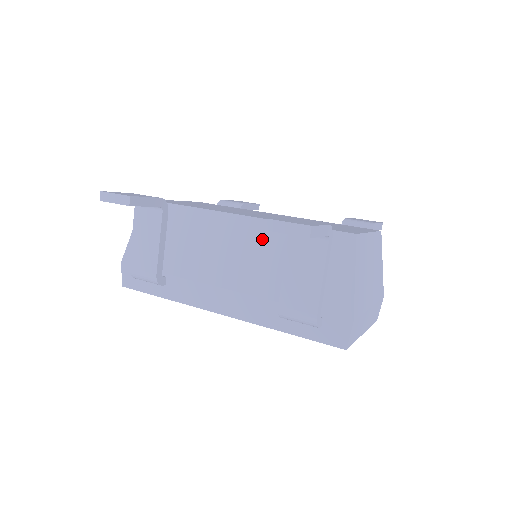
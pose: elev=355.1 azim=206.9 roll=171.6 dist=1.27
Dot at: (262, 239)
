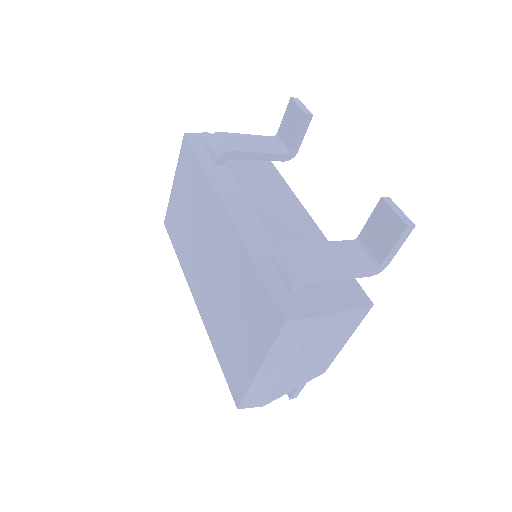
Dot at: (311, 235)
